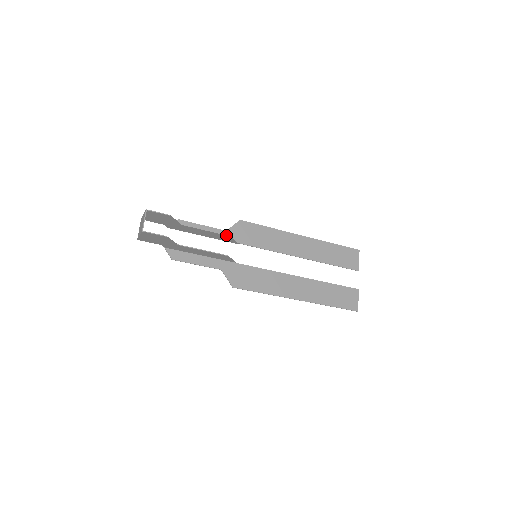
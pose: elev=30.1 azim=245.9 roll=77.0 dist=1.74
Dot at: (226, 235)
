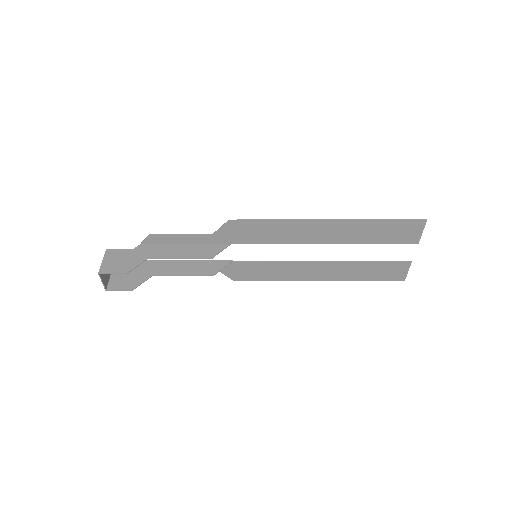
Dot at: (206, 258)
